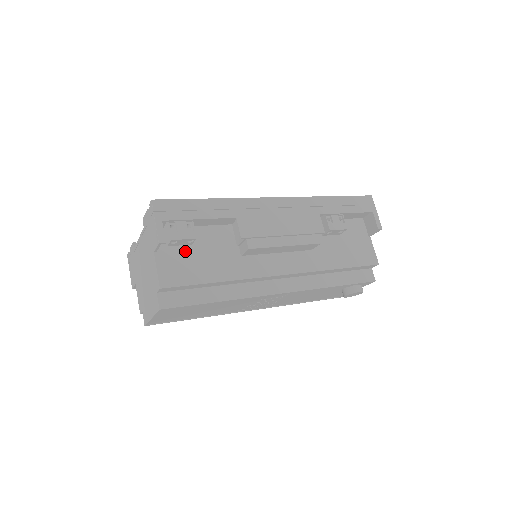
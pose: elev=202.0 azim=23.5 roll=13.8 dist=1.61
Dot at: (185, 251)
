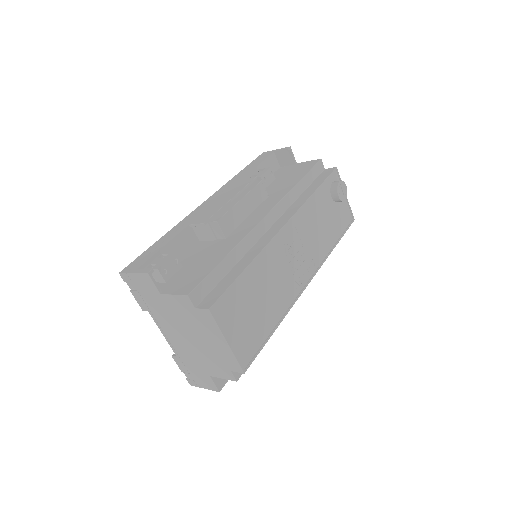
Dot at: (183, 273)
